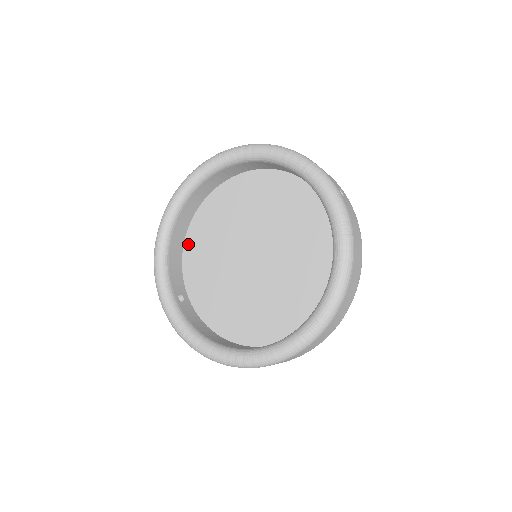
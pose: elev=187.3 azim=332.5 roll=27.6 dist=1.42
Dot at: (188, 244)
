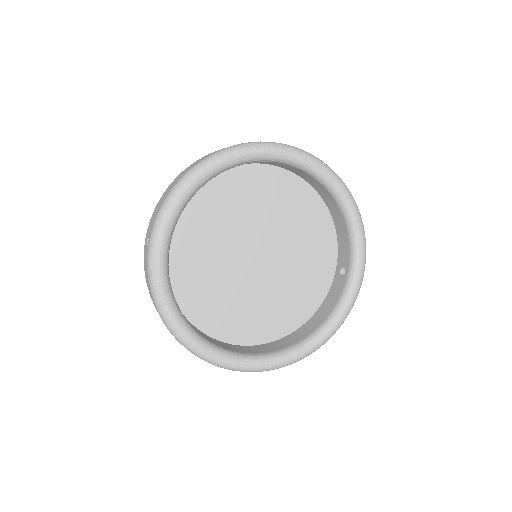
Dot at: (204, 189)
